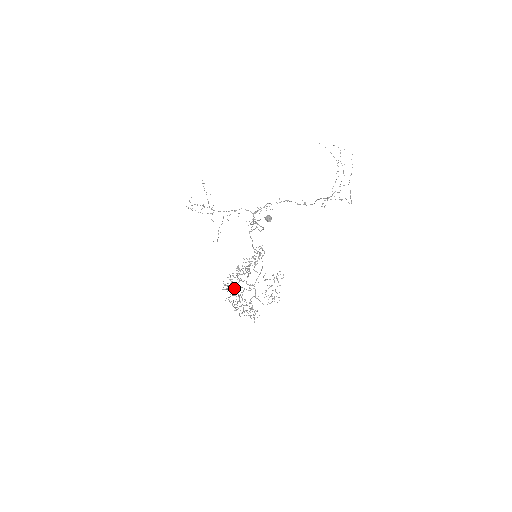
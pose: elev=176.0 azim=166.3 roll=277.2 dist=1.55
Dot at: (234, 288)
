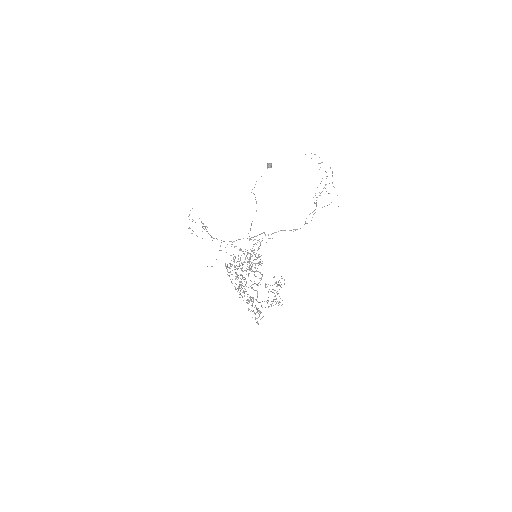
Dot at: (236, 273)
